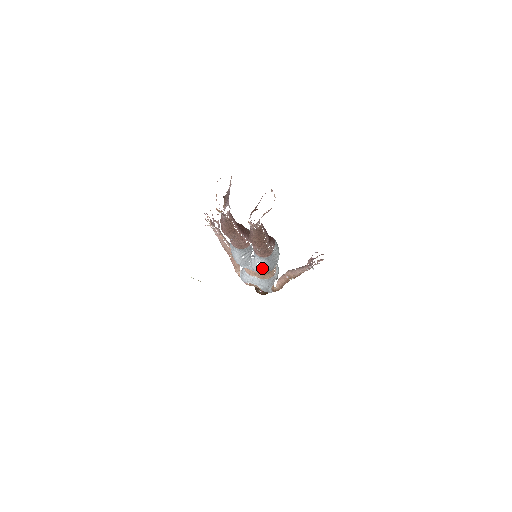
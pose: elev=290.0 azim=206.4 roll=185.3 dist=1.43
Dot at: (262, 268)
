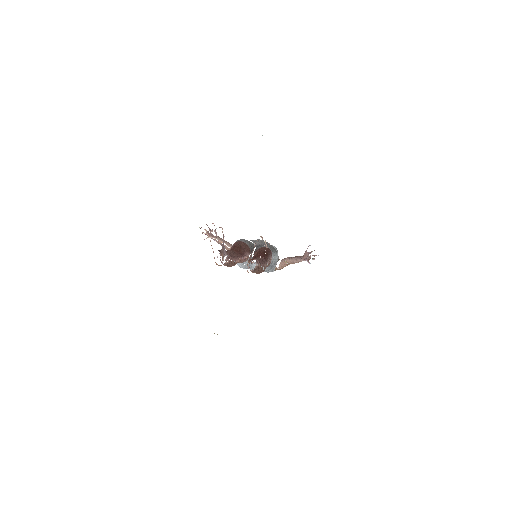
Dot at: (264, 271)
